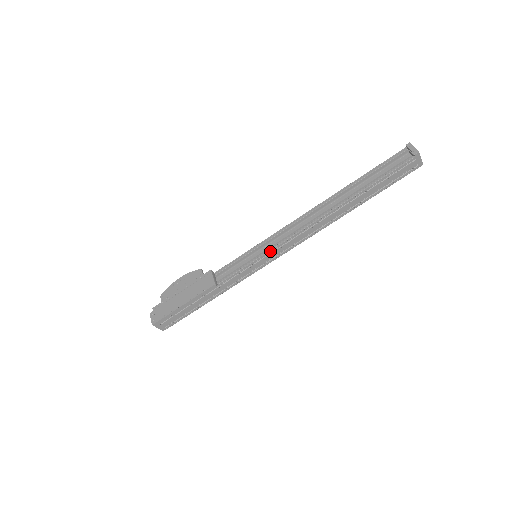
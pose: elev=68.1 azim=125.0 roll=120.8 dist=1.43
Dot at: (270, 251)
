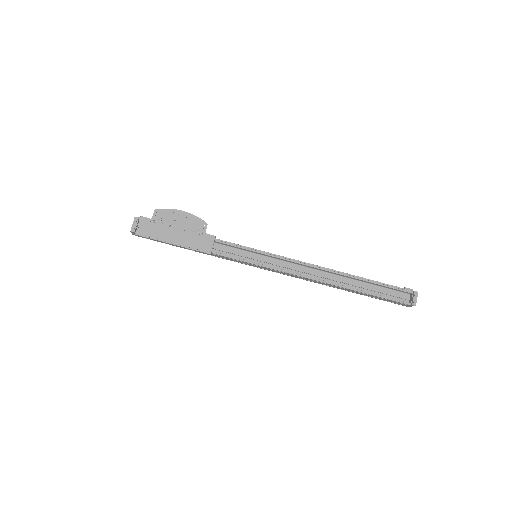
Dot at: (270, 268)
